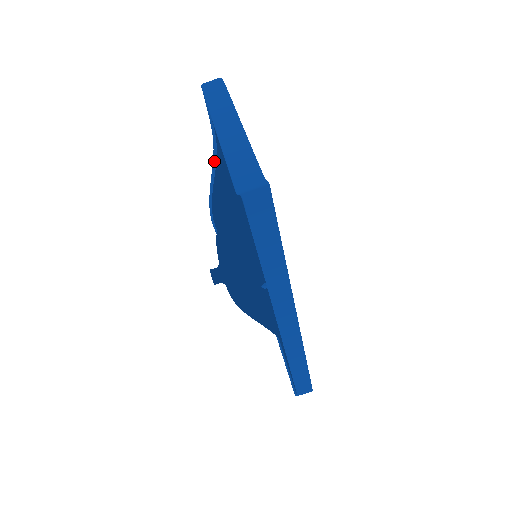
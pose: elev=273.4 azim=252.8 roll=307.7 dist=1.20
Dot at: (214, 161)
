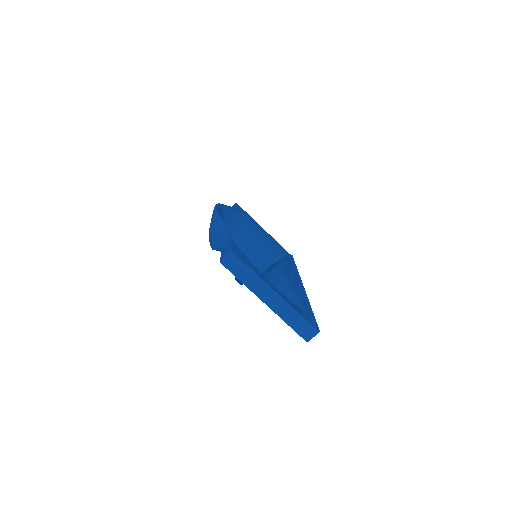
Dot at: occluded
